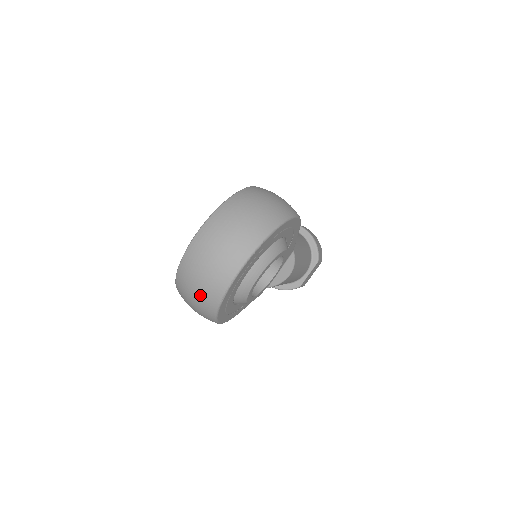
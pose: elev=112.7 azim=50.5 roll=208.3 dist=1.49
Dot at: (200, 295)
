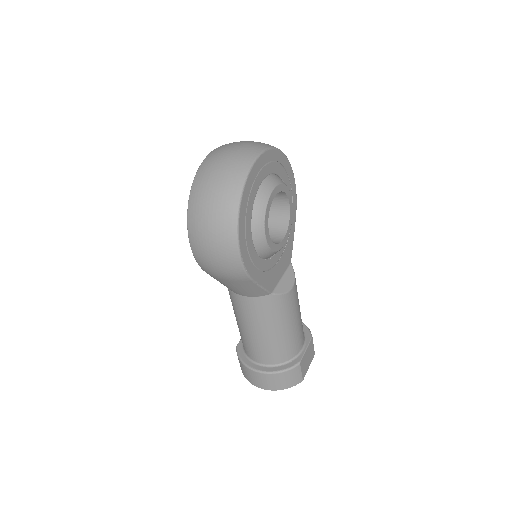
Dot at: (222, 180)
